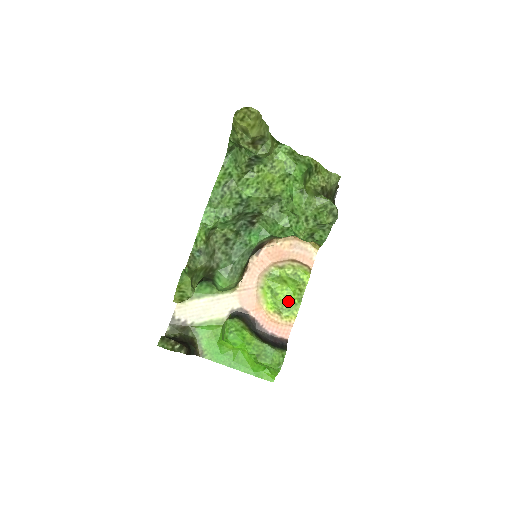
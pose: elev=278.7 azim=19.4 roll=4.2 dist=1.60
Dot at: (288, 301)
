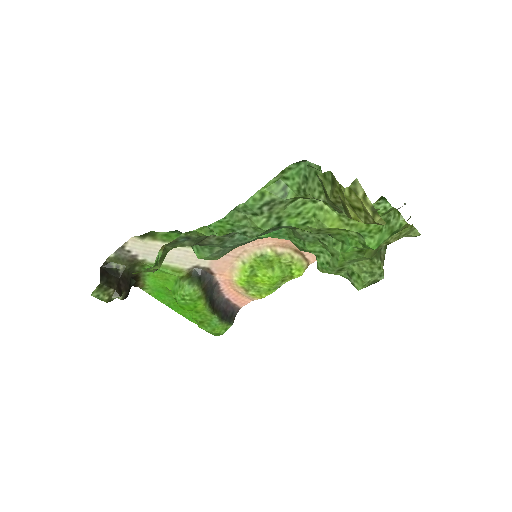
Dot at: (263, 285)
